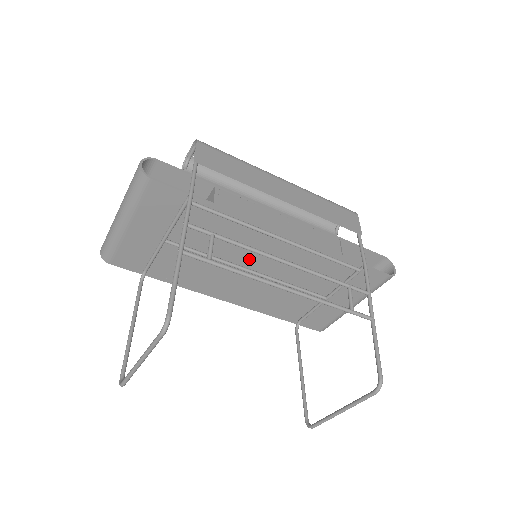
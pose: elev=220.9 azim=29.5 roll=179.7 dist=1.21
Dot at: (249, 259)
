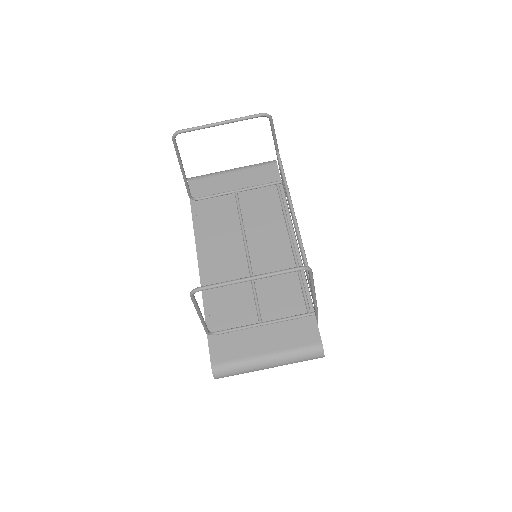
Dot at: (257, 244)
